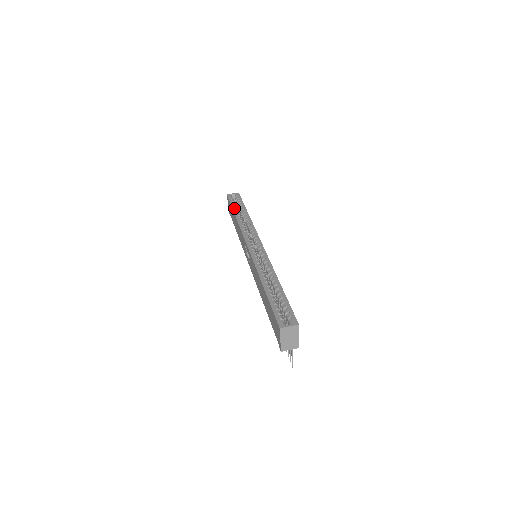
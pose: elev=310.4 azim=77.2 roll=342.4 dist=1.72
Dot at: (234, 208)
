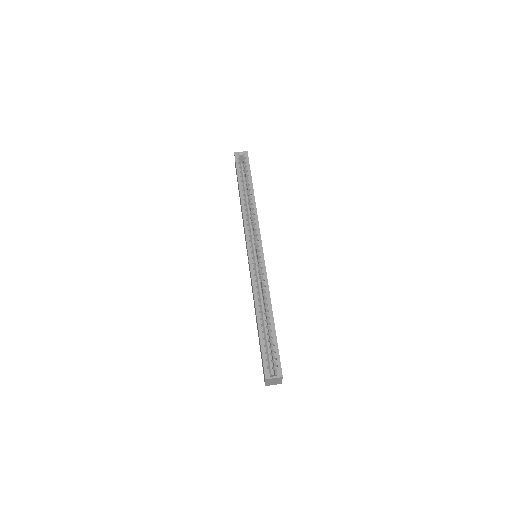
Dot at: (240, 181)
